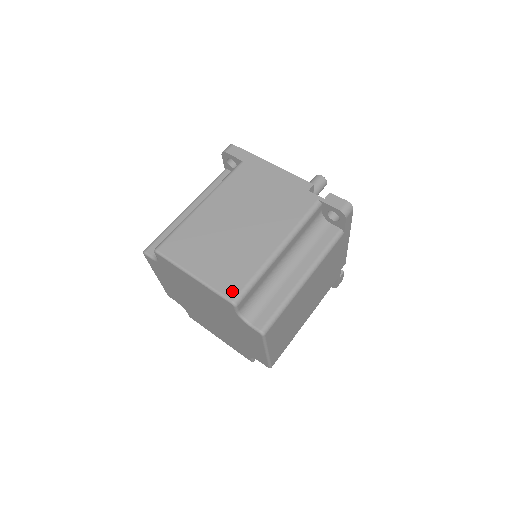
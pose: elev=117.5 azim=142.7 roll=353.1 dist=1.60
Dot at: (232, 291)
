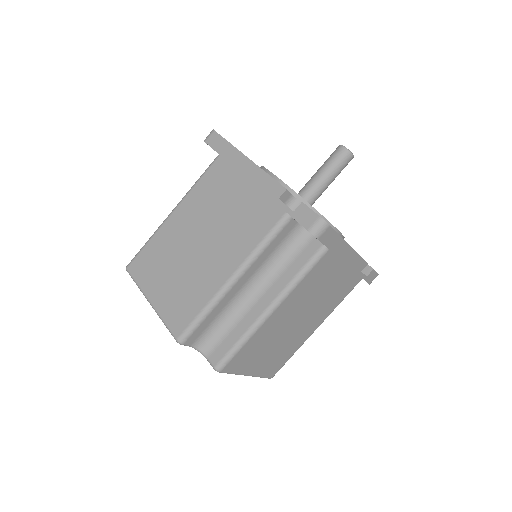
Dot at: (178, 327)
